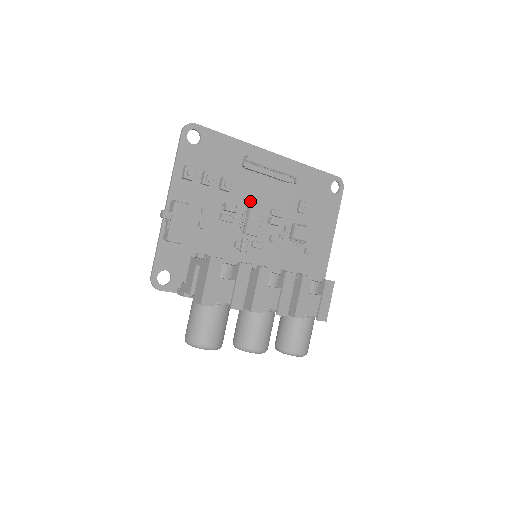
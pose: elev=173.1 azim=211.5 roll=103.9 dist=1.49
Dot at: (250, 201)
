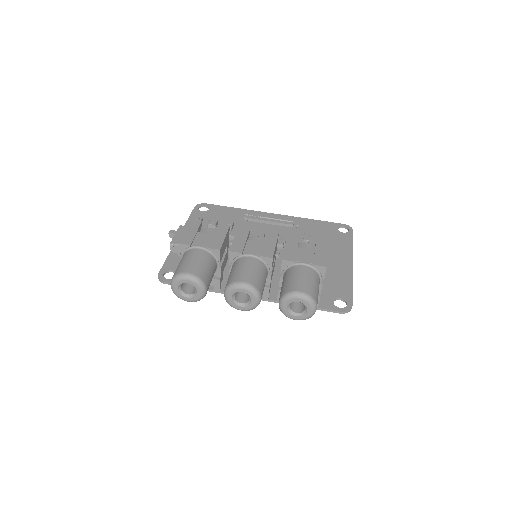
Dot at: (251, 233)
